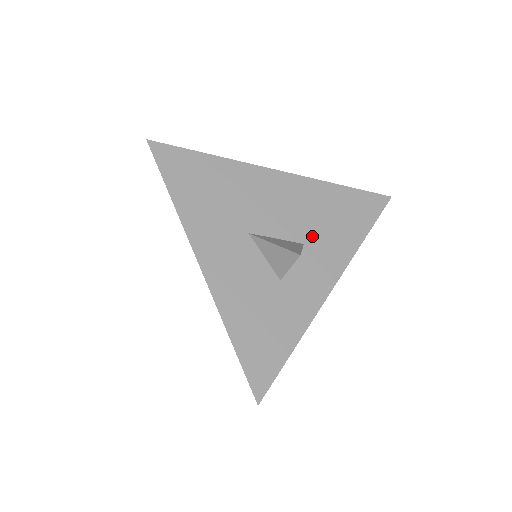
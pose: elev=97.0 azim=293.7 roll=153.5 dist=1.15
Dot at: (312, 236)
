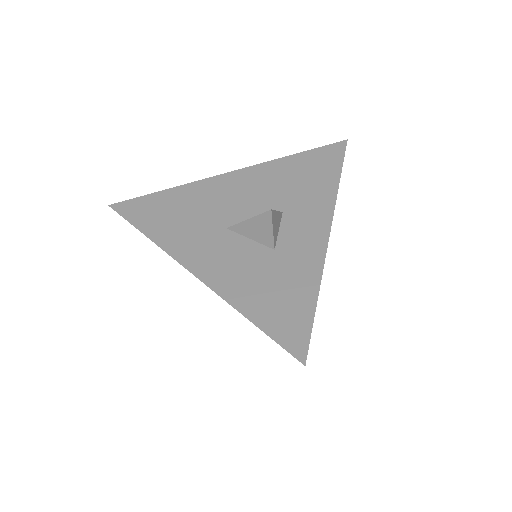
Dot at: (287, 203)
